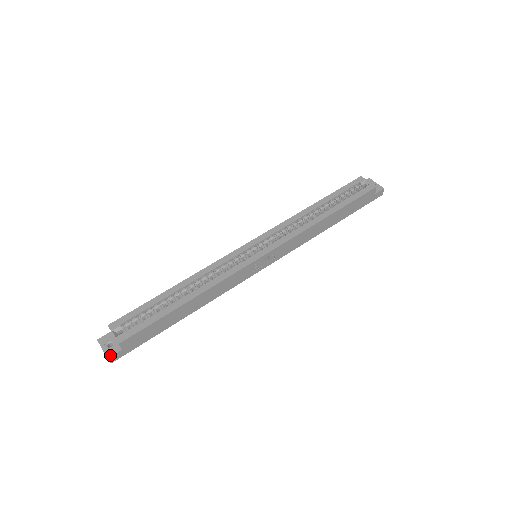
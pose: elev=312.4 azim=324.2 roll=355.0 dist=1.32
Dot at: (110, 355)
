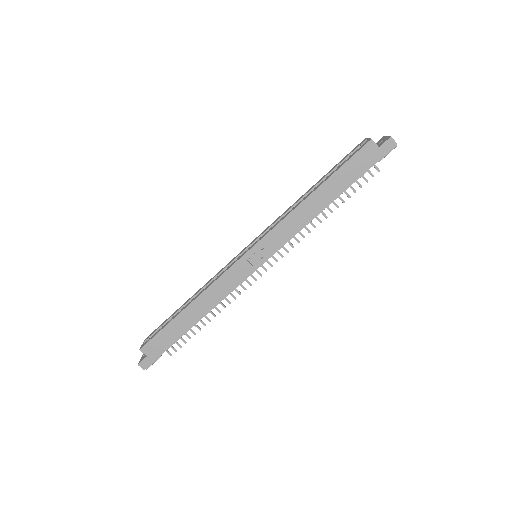
Dot at: (140, 362)
